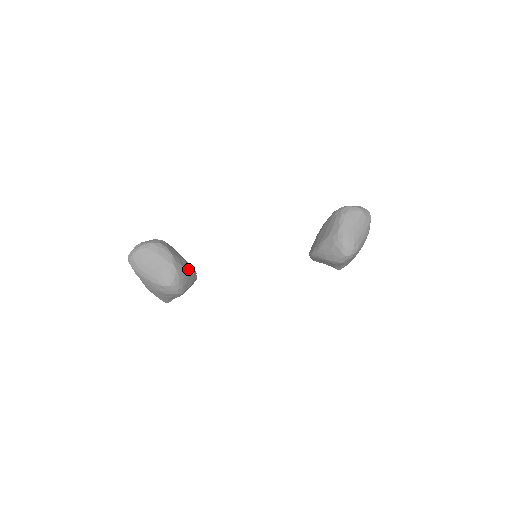
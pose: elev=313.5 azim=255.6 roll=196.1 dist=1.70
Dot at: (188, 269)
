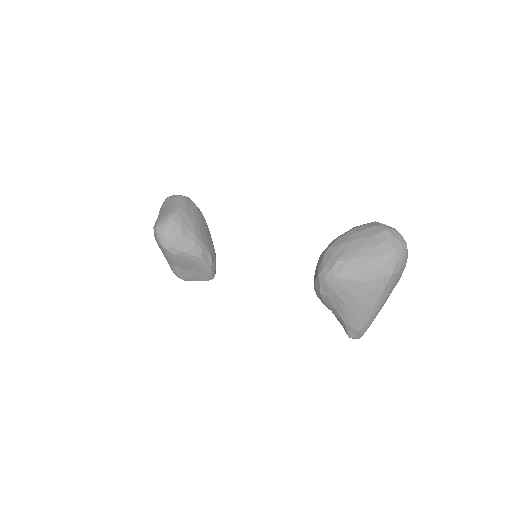
Dot at: (189, 233)
